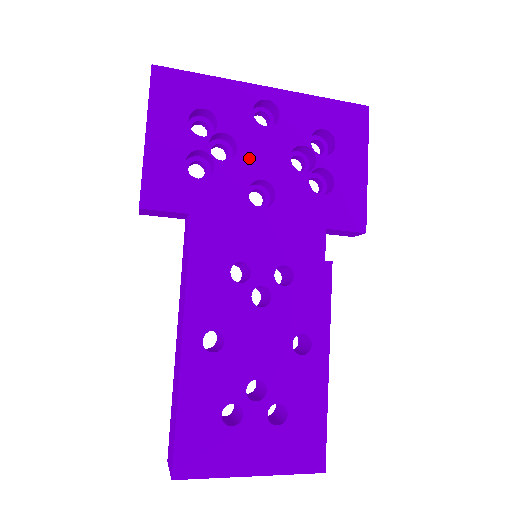
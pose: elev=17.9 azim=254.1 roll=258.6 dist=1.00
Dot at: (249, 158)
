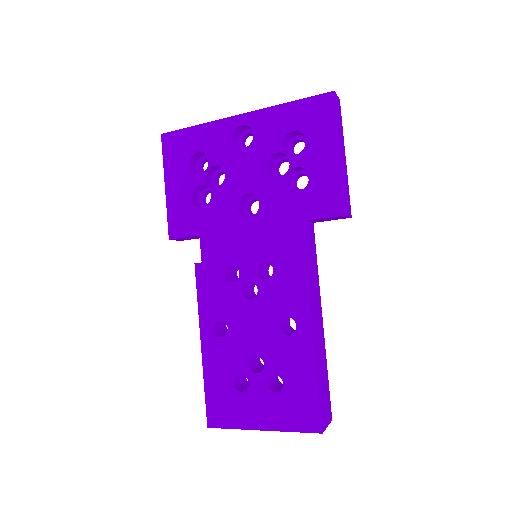
Dot at: (235, 179)
